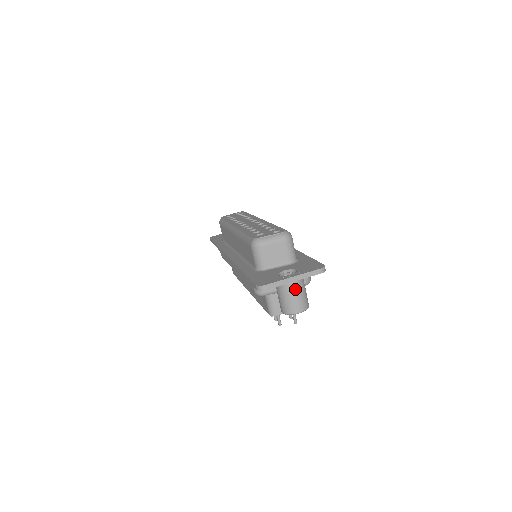
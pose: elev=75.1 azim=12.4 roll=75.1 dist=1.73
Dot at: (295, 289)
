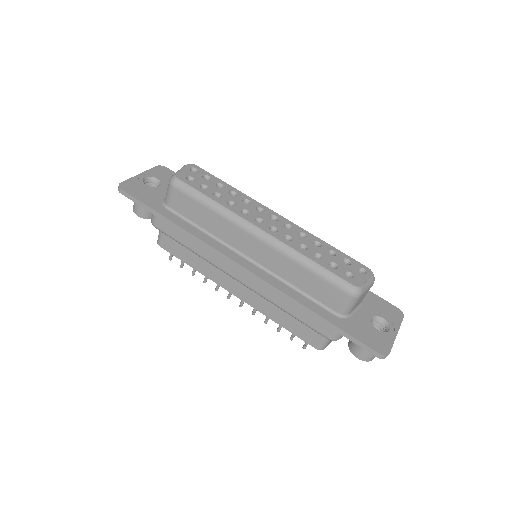
Dot at: occluded
